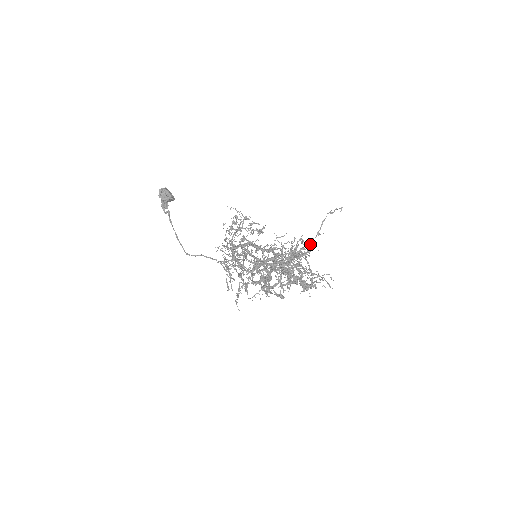
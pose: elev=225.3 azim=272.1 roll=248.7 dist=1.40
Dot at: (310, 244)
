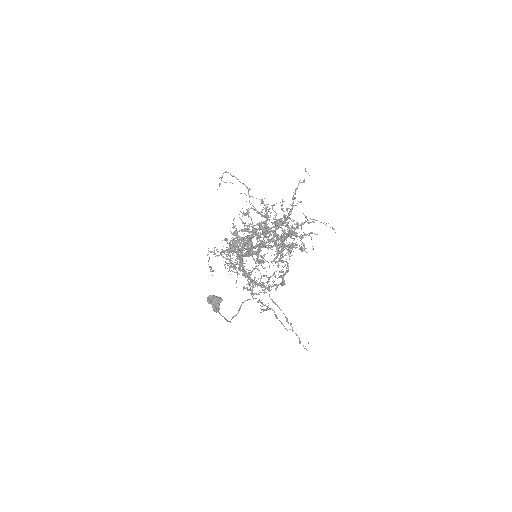
Dot at: (291, 210)
